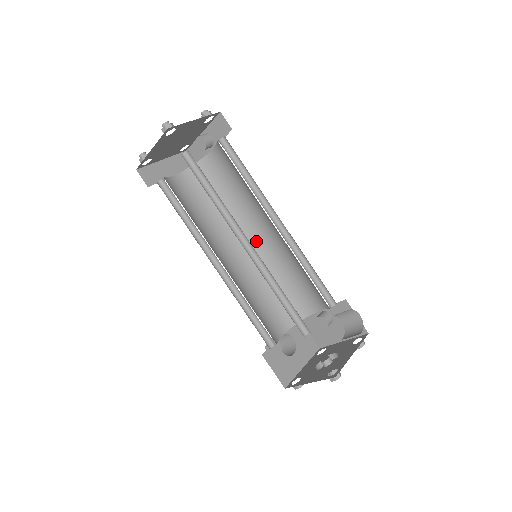
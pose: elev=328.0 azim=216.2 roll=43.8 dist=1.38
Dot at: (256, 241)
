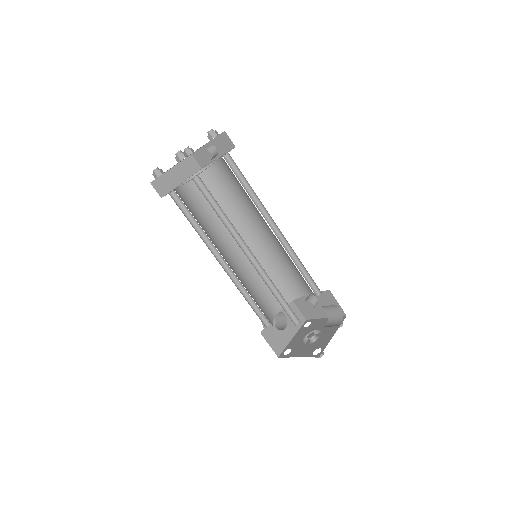
Dot at: (255, 238)
